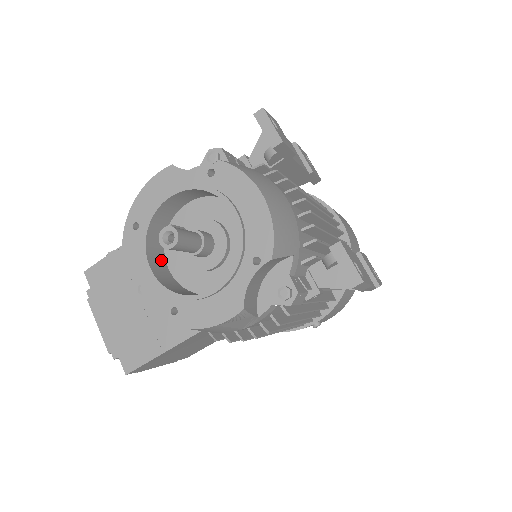
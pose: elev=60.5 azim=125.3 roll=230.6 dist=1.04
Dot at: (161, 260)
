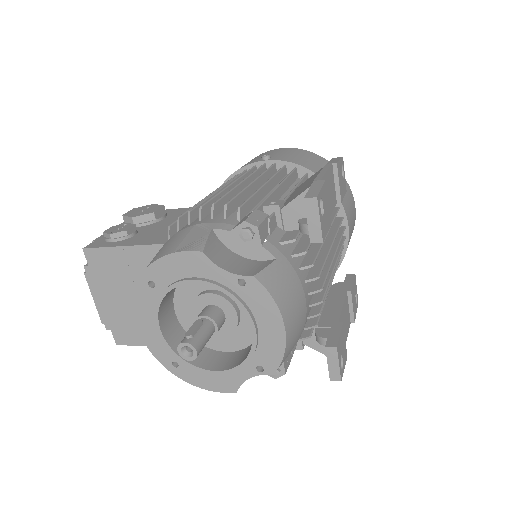
Dot at: (170, 307)
